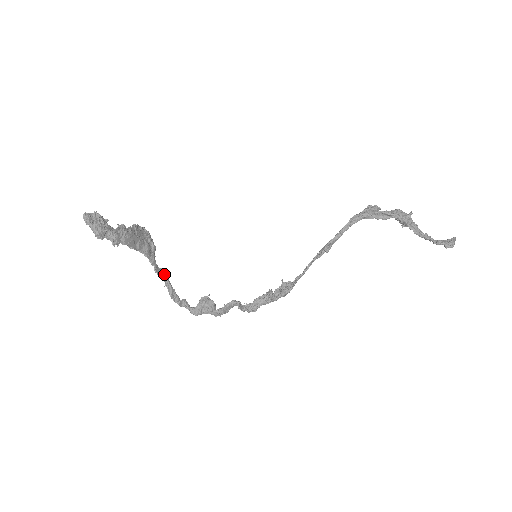
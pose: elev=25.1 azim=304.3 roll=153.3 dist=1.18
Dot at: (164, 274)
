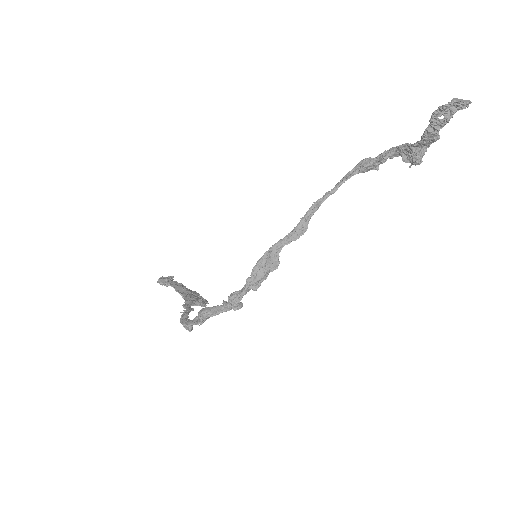
Dot at: (190, 309)
